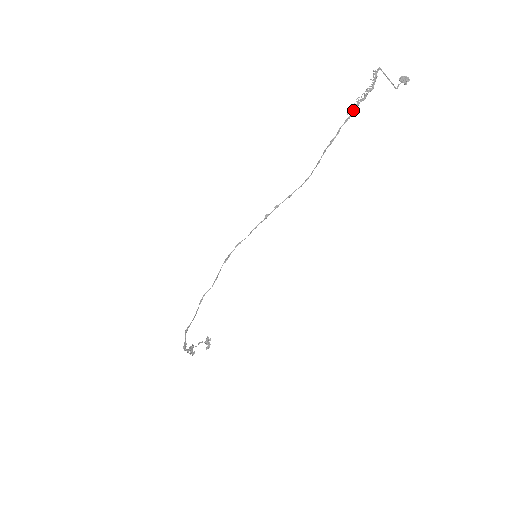
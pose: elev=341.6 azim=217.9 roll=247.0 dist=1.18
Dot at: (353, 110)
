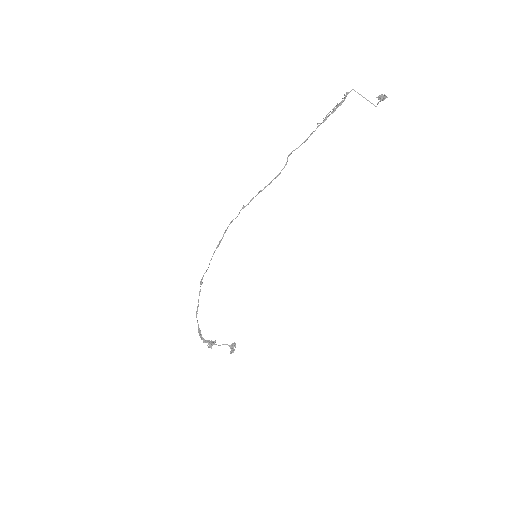
Dot at: (322, 122)
